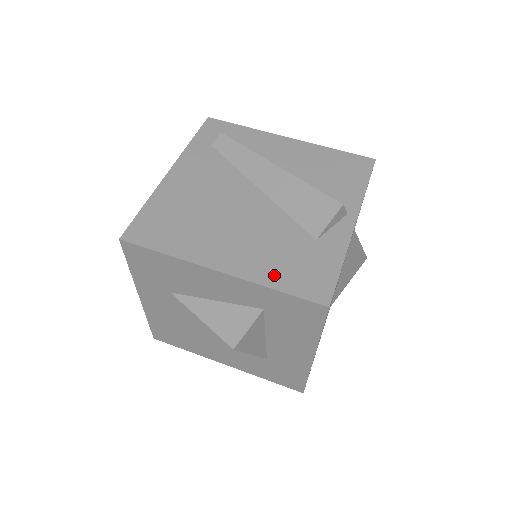
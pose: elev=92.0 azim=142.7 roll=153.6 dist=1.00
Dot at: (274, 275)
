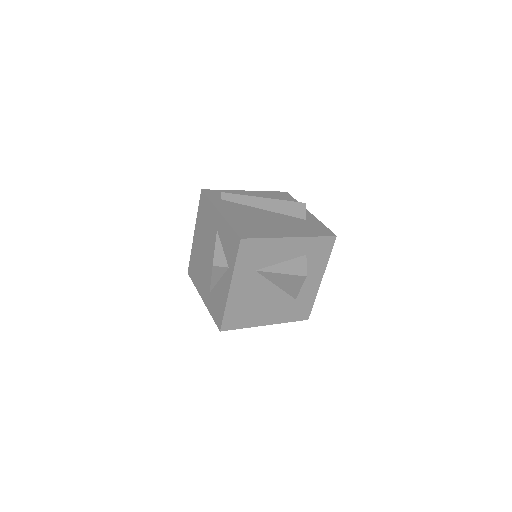
Dot at: (309, 233)
